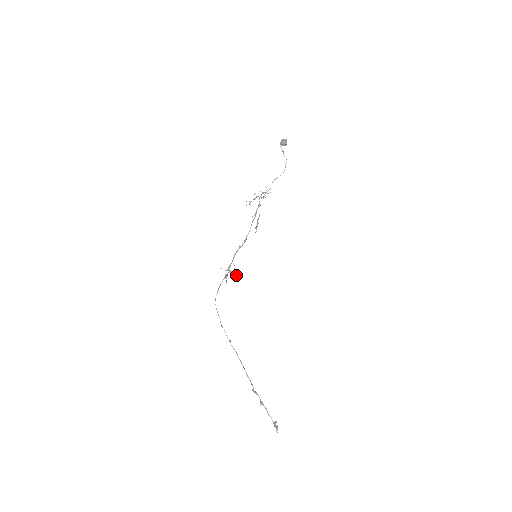
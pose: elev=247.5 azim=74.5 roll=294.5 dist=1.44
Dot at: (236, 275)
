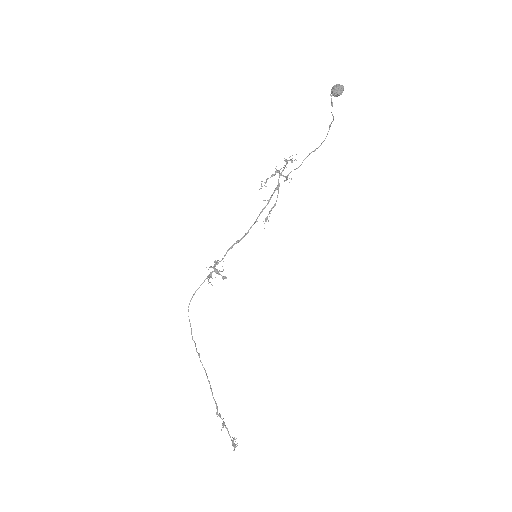
Dot at: (224, 277)
